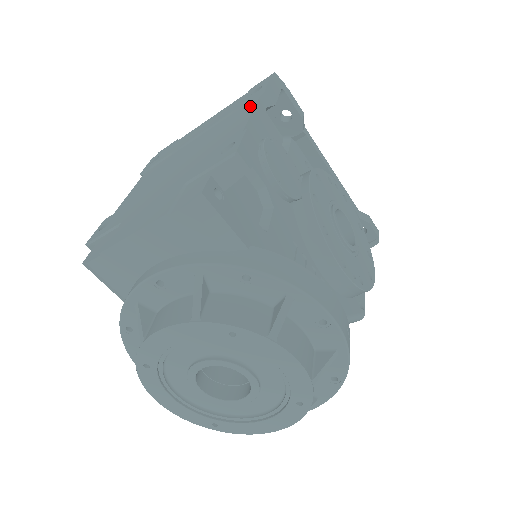
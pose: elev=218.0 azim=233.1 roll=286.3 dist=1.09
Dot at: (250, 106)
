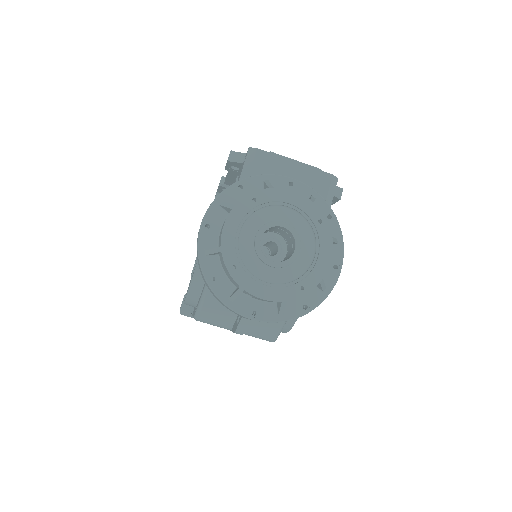
Dot at: occluded
